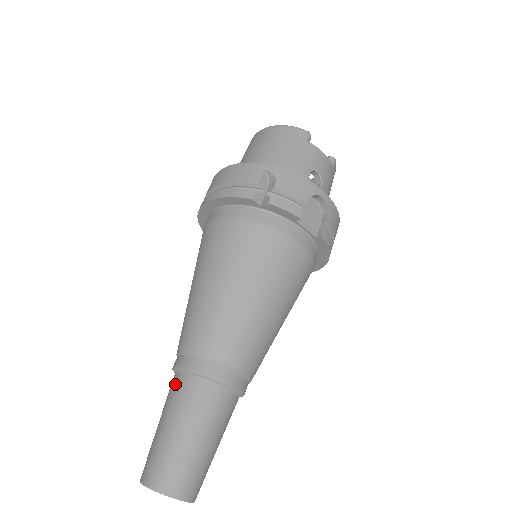
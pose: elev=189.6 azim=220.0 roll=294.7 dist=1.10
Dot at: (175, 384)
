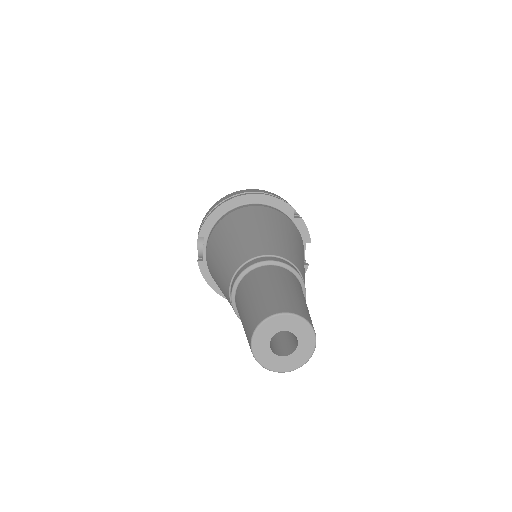
Dot at: (272, 269)
